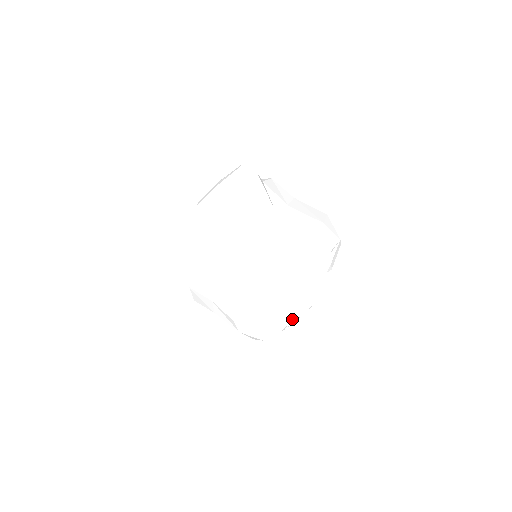
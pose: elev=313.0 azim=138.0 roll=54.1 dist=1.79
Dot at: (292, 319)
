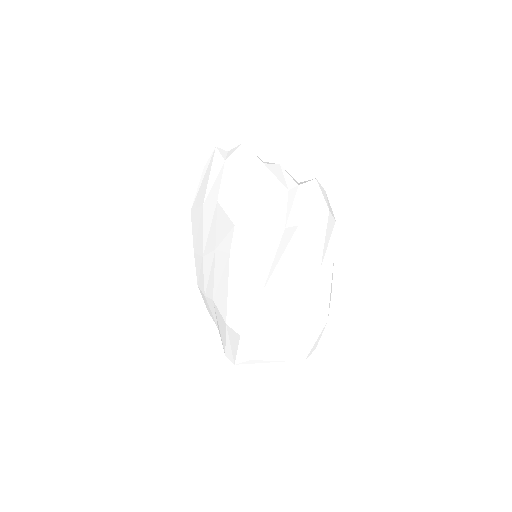
Dot at: (224, 351)
